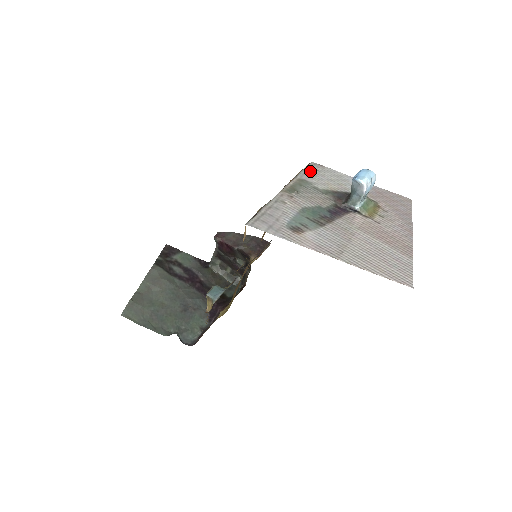
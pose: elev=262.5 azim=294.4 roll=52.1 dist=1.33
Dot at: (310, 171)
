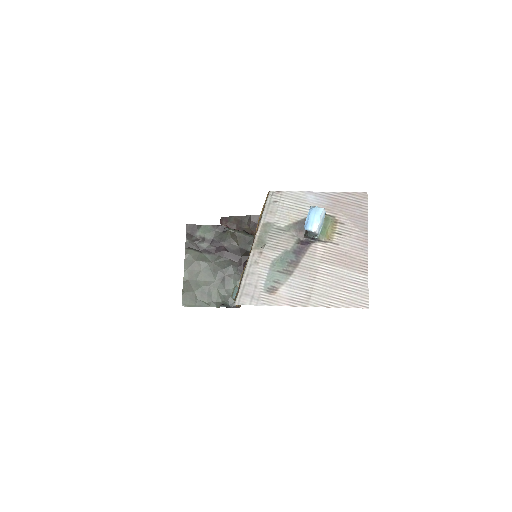
Dot at: (270, 207)
